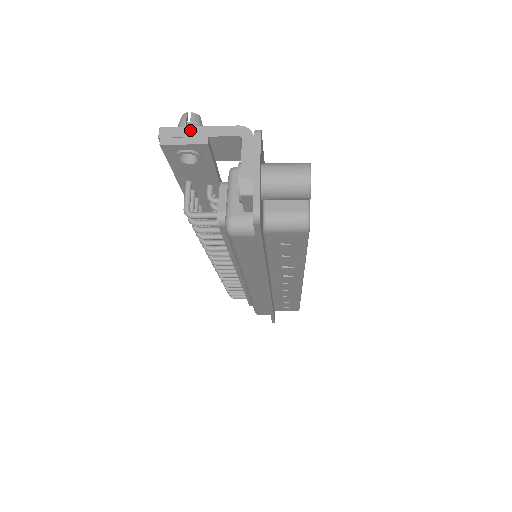
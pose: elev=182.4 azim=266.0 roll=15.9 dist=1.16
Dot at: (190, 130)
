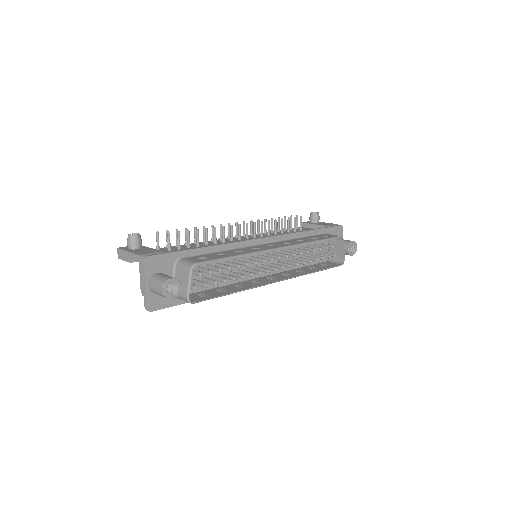
Dot at: (125, 253)
